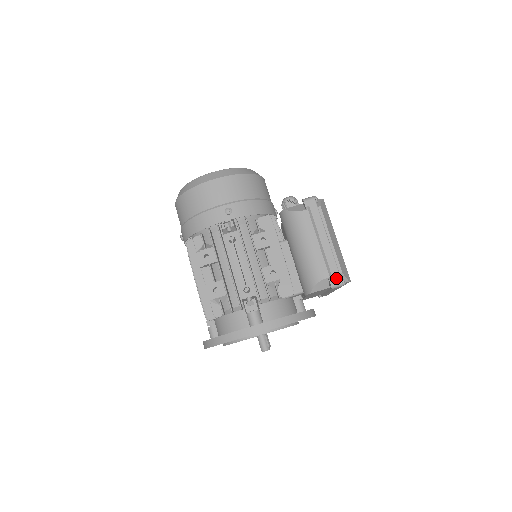
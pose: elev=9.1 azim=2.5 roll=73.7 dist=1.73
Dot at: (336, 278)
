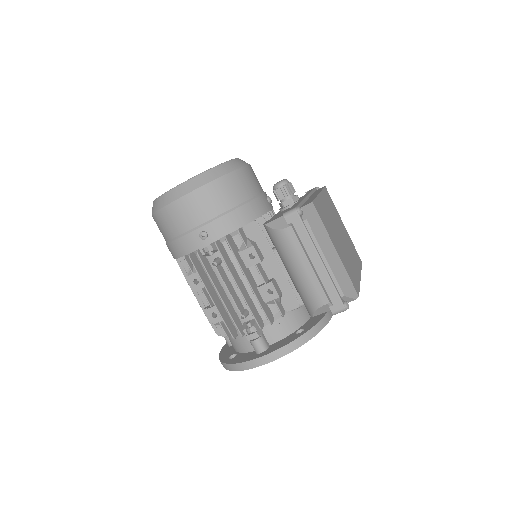
Dot at: (337, 304)
